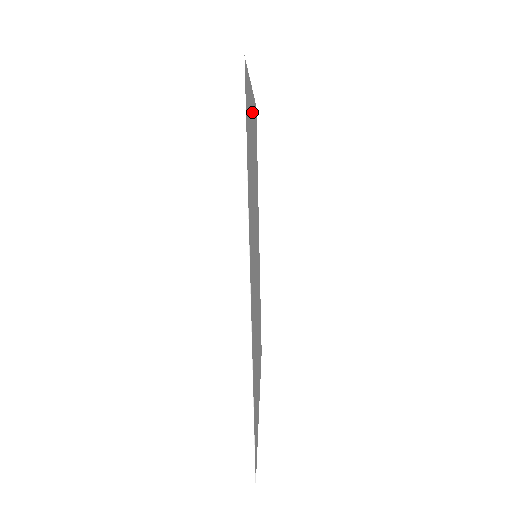
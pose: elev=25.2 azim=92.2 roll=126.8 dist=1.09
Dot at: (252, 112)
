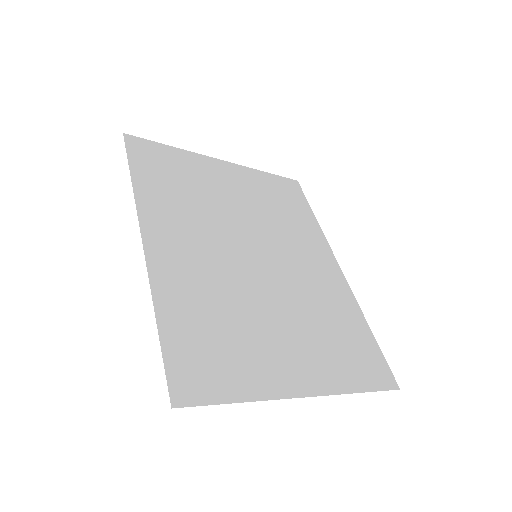
Dot at: (221, 170)
